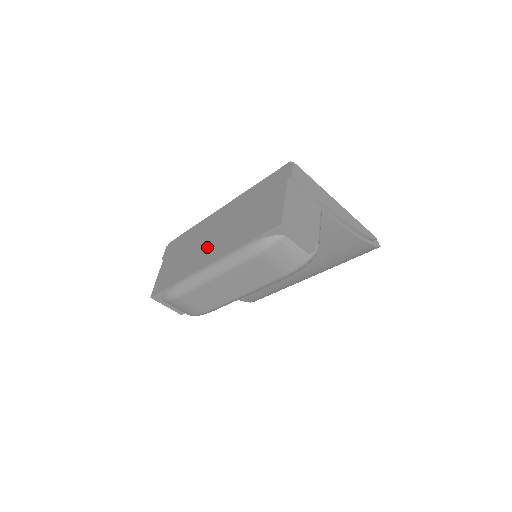
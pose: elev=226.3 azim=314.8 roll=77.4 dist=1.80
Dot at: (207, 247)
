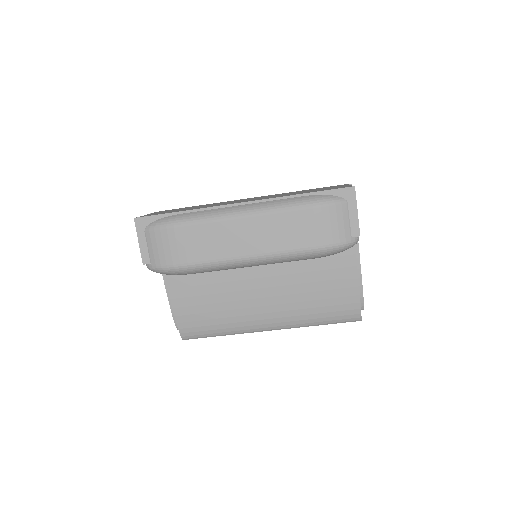
Dot at: occluded
